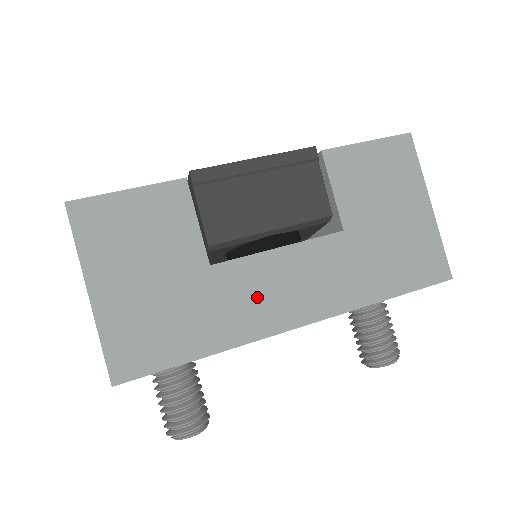
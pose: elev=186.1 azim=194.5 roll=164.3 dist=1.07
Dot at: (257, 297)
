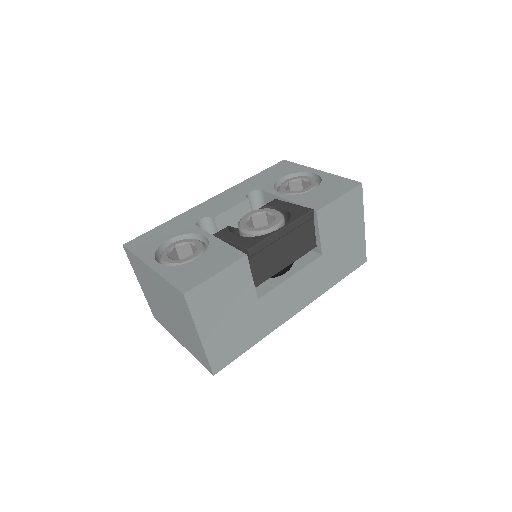
Dot at: (279, 306)
